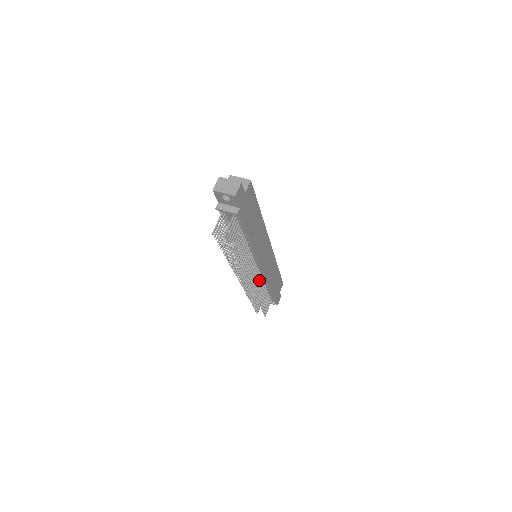
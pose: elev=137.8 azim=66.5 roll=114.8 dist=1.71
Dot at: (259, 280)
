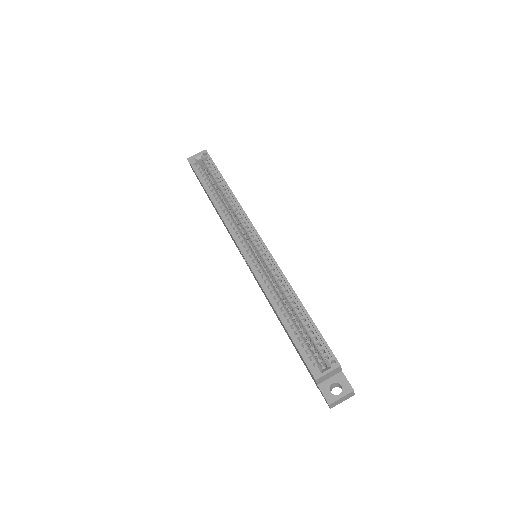
Dot at: occluded
